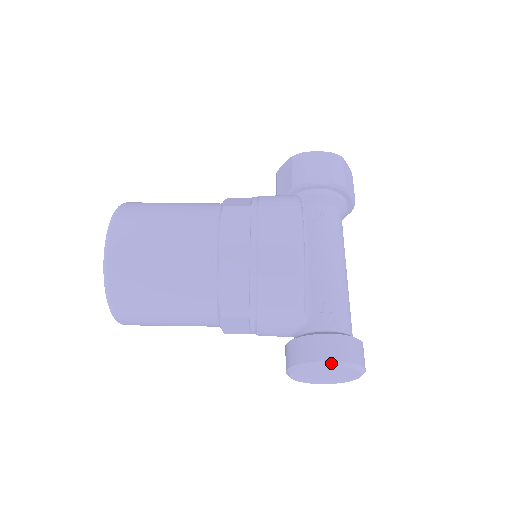
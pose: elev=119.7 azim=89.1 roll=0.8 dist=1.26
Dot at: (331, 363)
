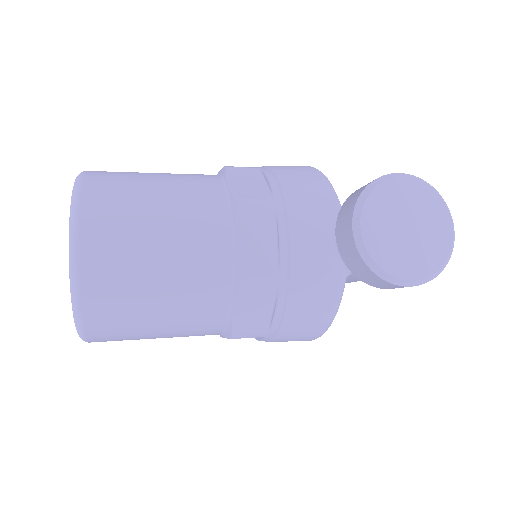
Dot at: (401, 175)
